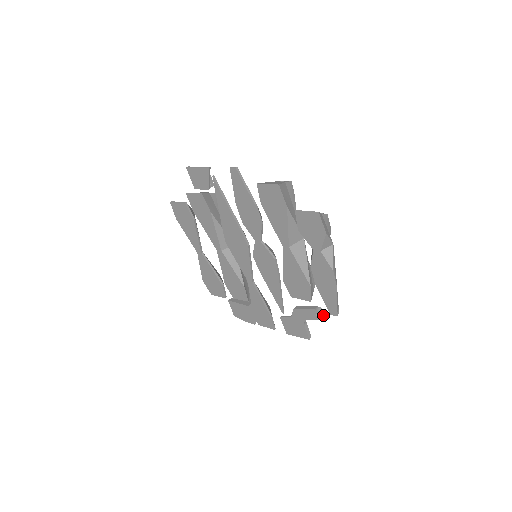
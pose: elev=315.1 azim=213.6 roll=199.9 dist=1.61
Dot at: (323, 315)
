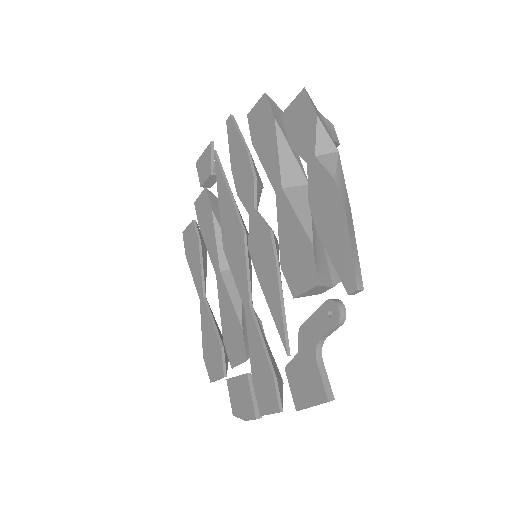
Dot at: (338, 306)
